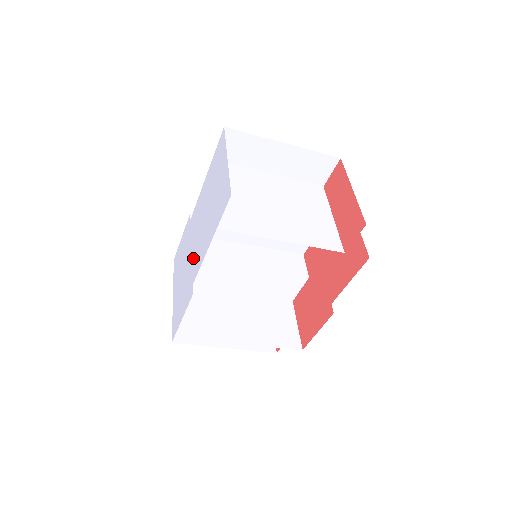
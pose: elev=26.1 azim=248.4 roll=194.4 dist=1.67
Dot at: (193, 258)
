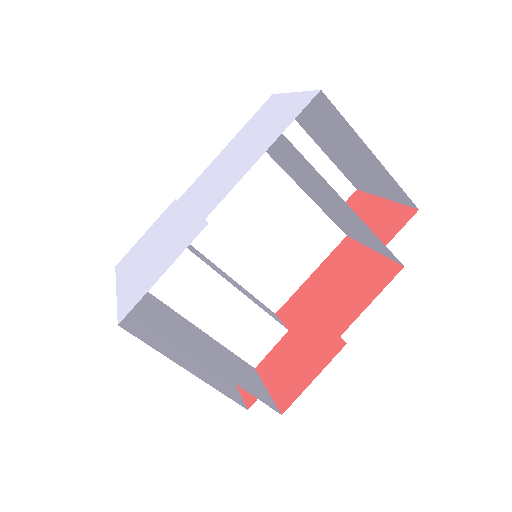
Dot at: (199, 206)
